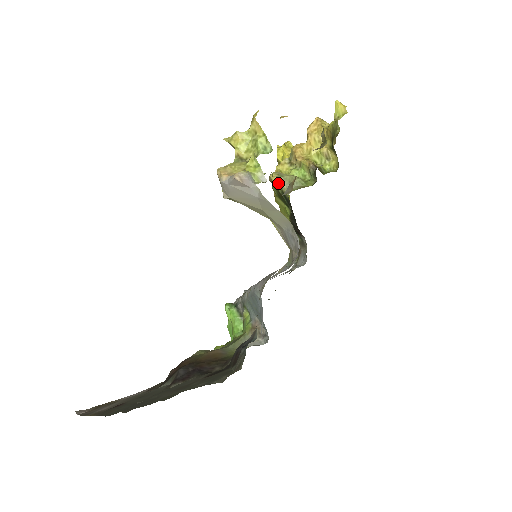
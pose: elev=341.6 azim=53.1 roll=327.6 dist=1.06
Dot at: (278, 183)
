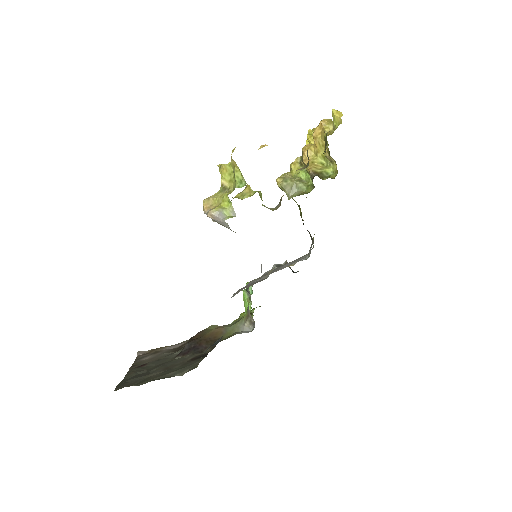
Dot at: (282, 188)
